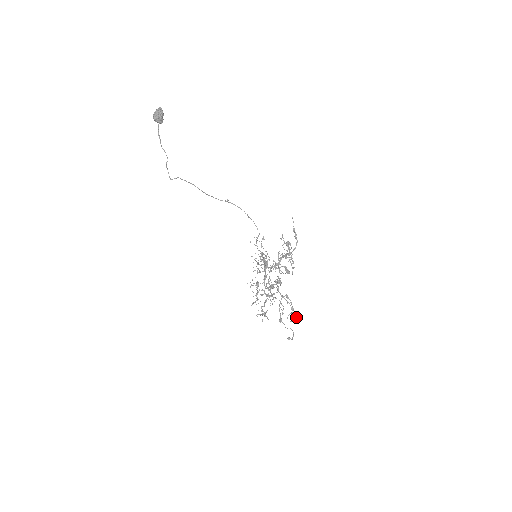
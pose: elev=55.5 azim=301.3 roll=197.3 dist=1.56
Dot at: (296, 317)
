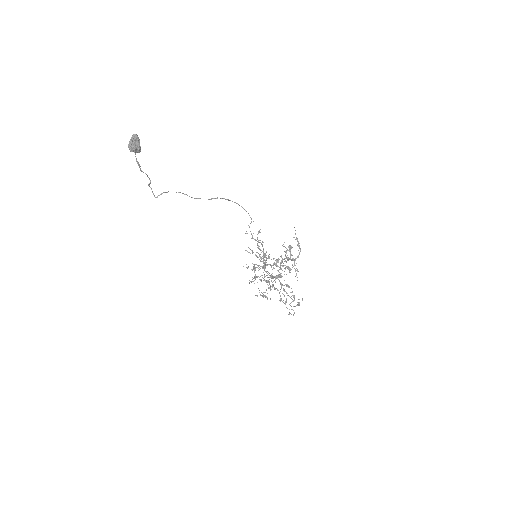
Dot at: (298, 305)
